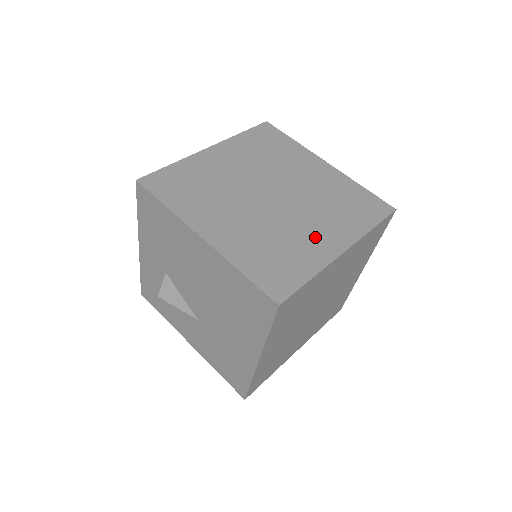
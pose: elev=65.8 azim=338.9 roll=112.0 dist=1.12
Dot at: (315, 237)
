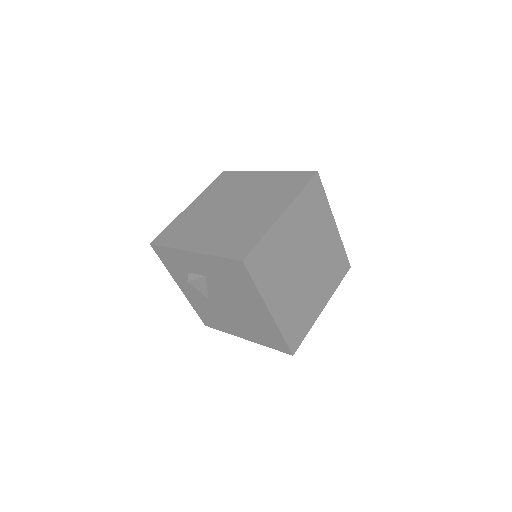
Dot at: (316, 300)
